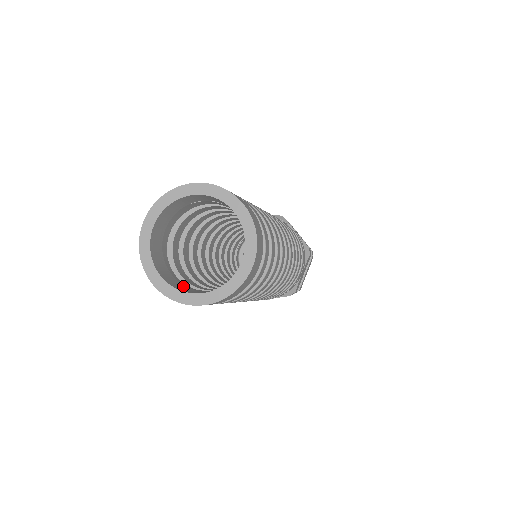
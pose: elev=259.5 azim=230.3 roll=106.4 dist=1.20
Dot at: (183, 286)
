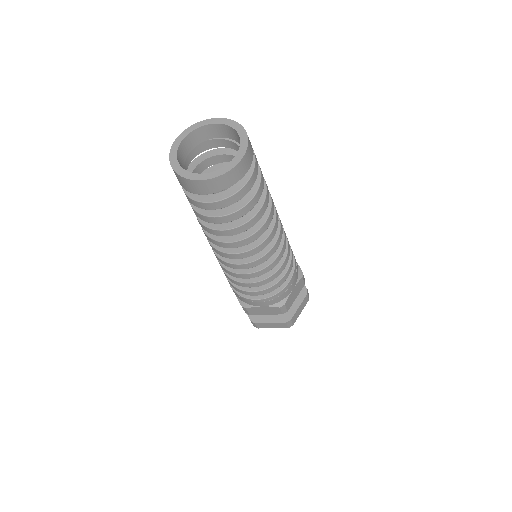
Dot at: occluded
